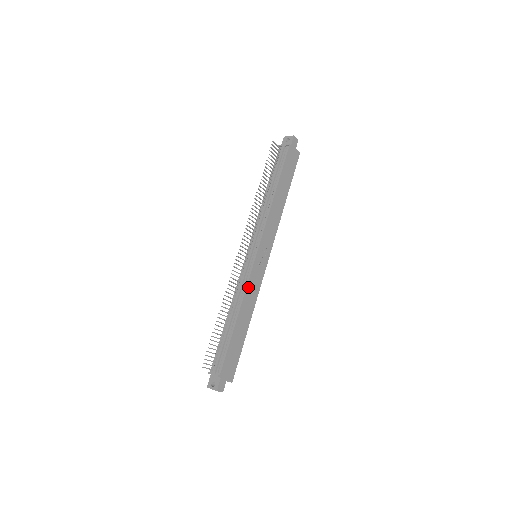
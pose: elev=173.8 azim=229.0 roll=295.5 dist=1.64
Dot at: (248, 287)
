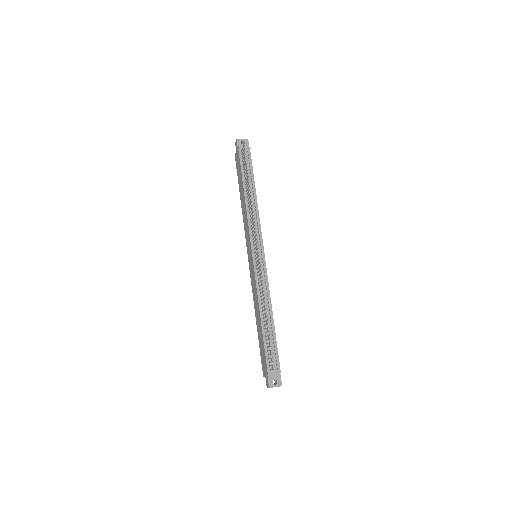
Dot at: (268, 286)
